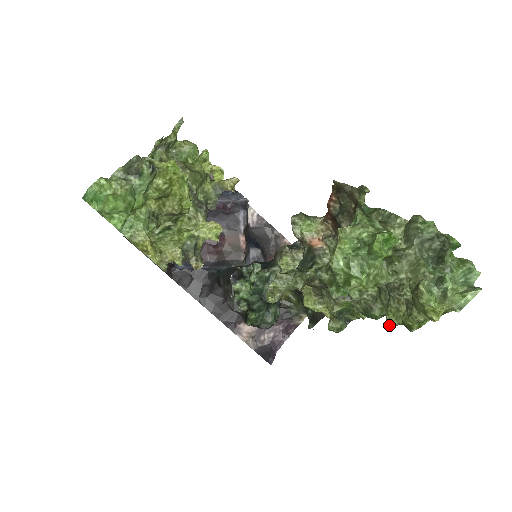
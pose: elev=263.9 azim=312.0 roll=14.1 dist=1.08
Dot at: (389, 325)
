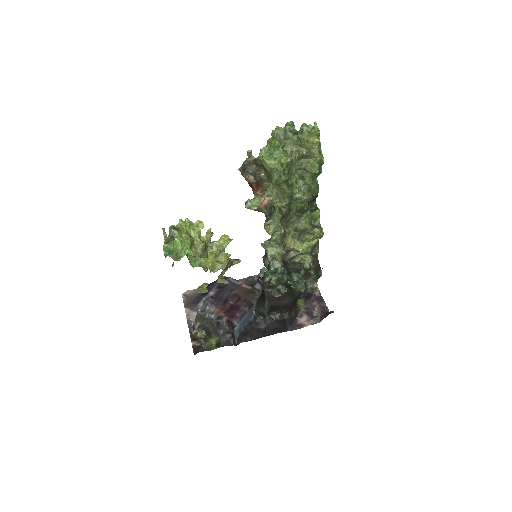
Dot at: (317, 171)
